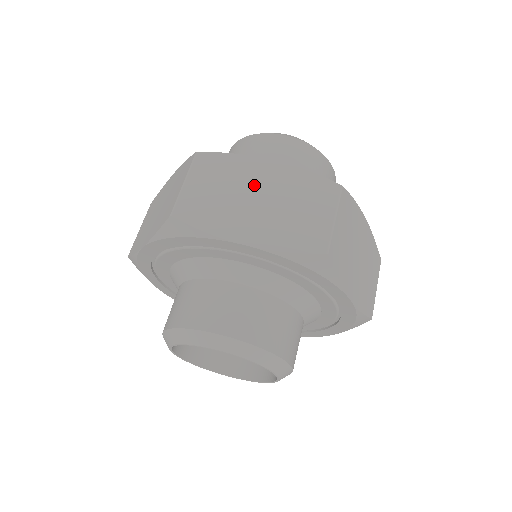
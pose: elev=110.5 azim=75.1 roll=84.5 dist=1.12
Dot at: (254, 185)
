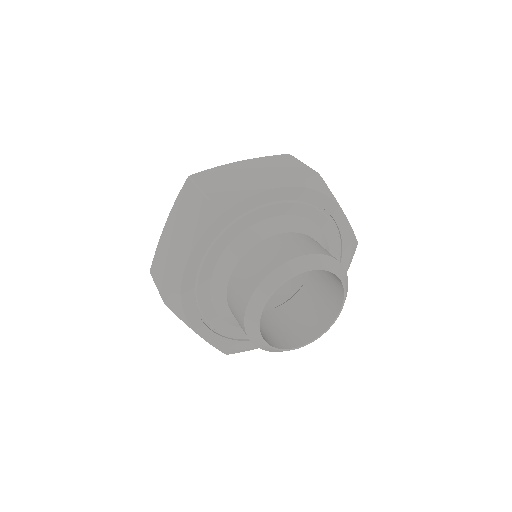
Dot at: (242, 171)
